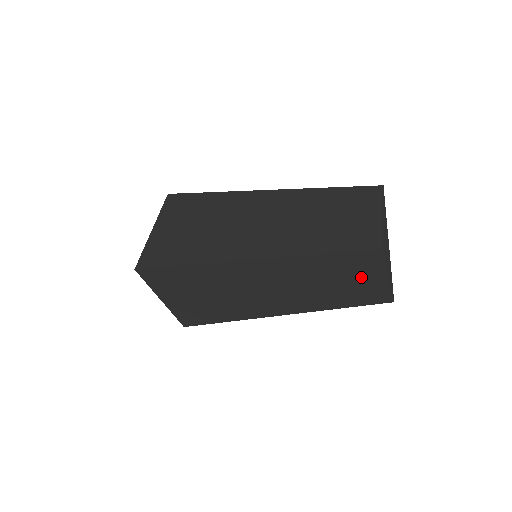
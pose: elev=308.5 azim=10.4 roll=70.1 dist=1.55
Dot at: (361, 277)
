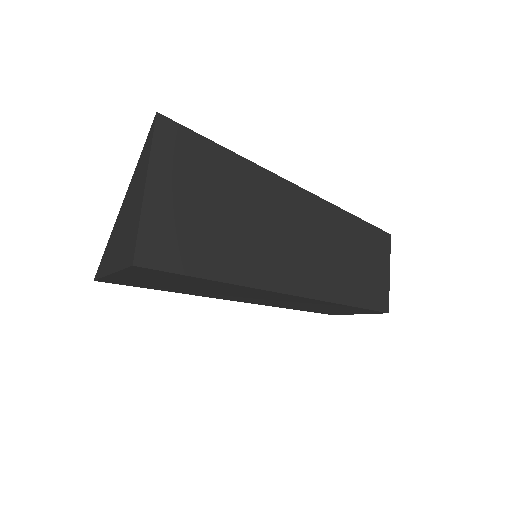
Dot at: (344, 311)
